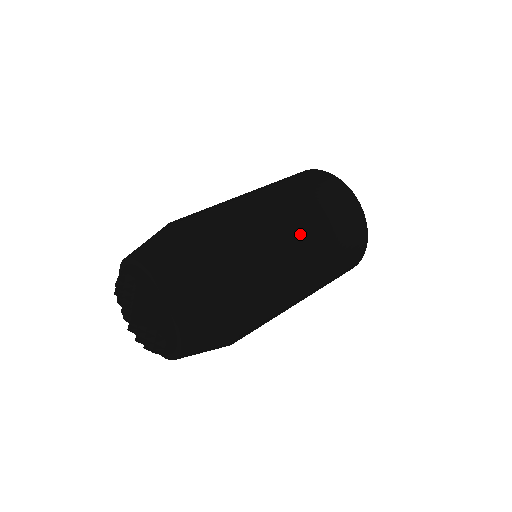
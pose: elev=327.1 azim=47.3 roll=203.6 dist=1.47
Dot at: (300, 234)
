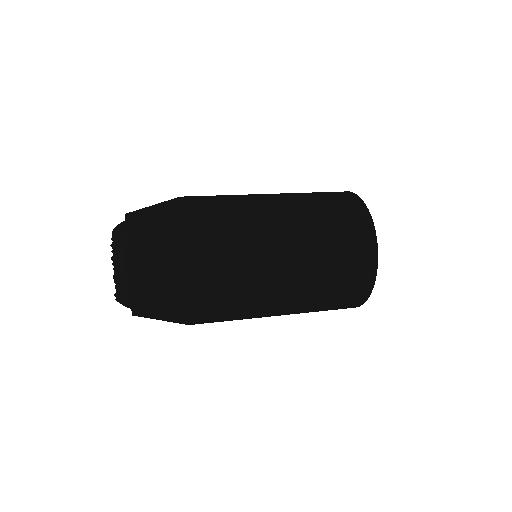
Dot at: (286, 257)
